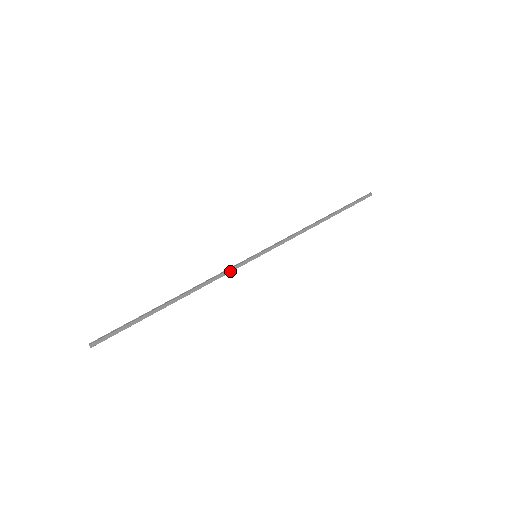
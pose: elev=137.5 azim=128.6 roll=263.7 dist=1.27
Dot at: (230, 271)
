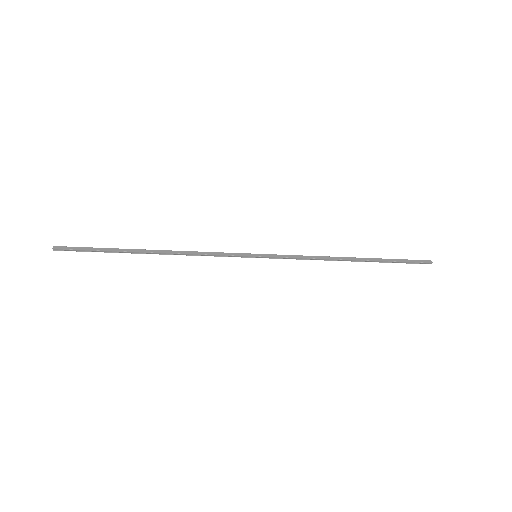
Dot at: (220, 254)
